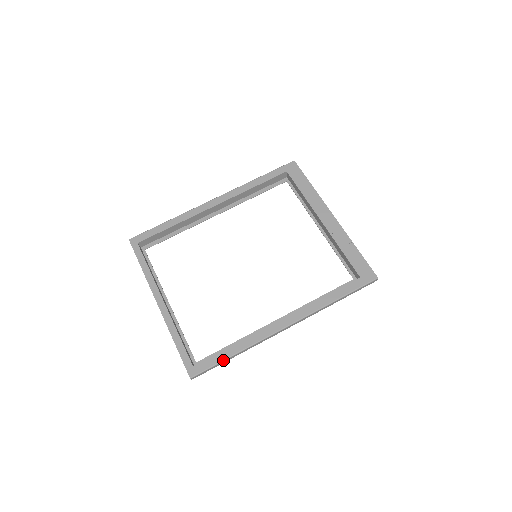
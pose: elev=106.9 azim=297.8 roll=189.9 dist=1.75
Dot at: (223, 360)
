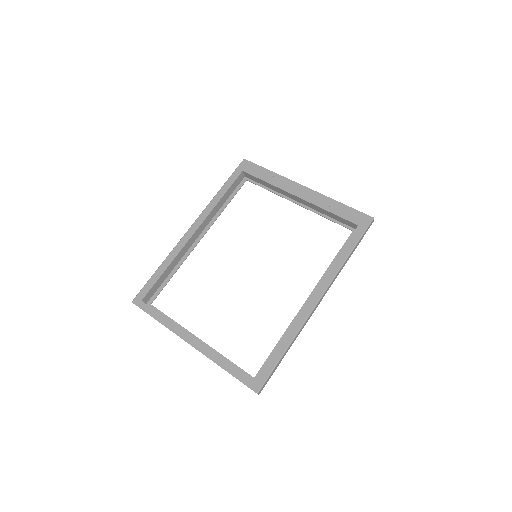
Dot at: (278, 361)
